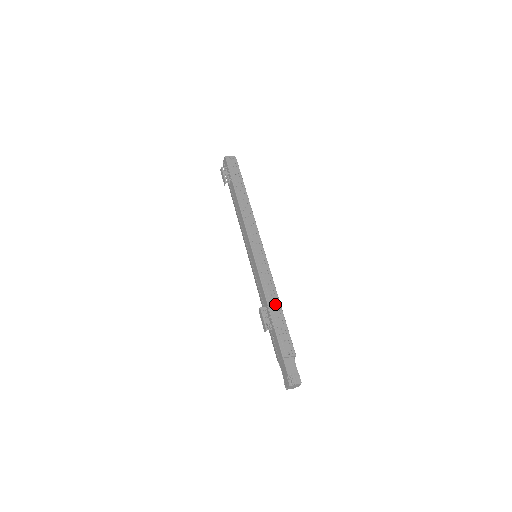
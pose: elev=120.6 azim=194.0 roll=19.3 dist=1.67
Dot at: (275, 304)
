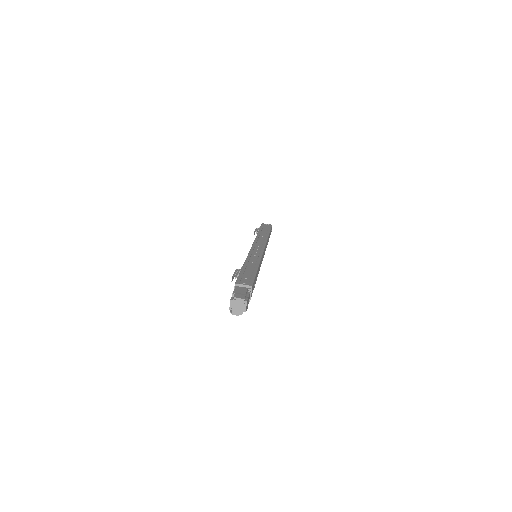
Dot at: (252, 265)
